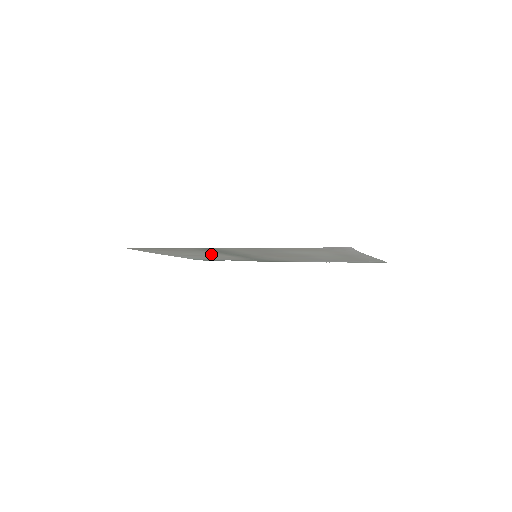
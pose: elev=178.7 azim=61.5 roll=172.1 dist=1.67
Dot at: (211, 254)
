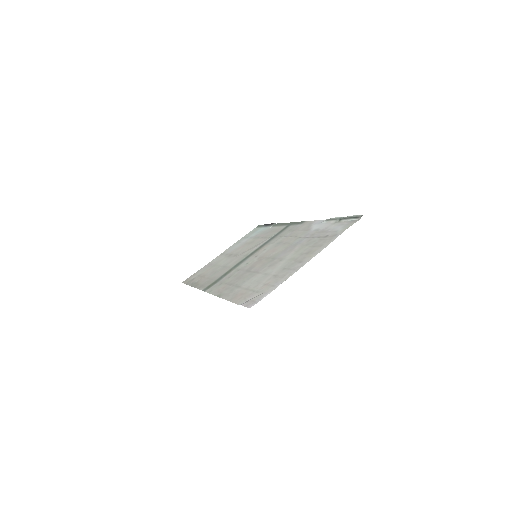
Dot at: (233, 260)
